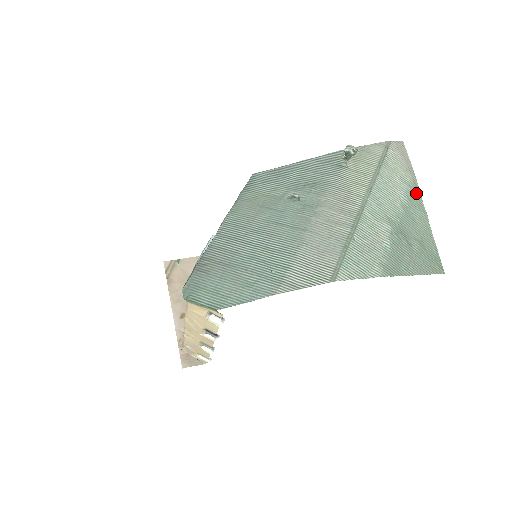
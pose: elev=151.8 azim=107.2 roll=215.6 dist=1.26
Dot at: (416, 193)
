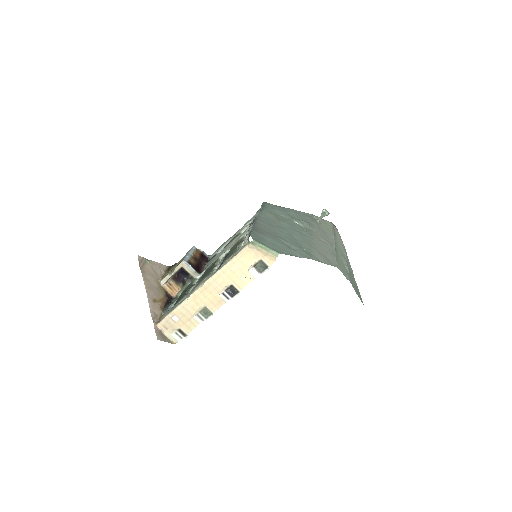
Dot at: (347, 256)
